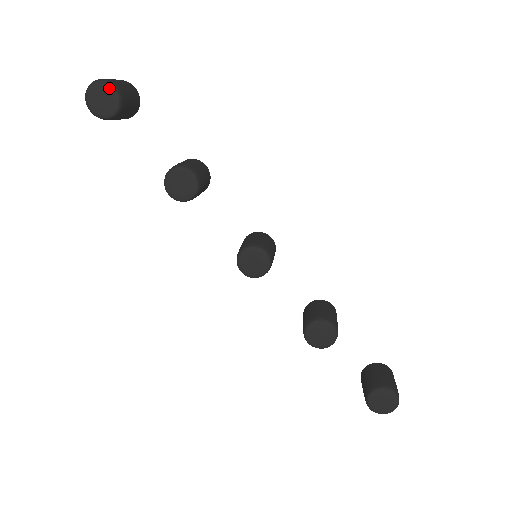
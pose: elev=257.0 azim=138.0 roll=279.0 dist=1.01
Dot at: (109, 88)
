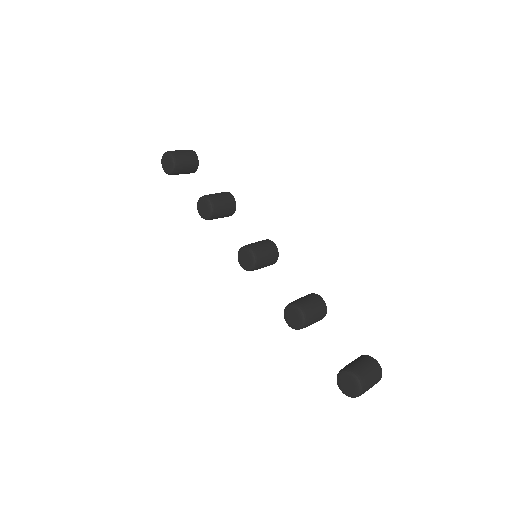
Dot at: (169, 156)
